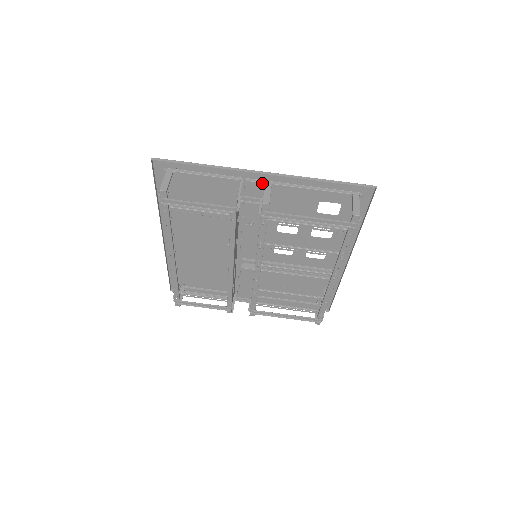
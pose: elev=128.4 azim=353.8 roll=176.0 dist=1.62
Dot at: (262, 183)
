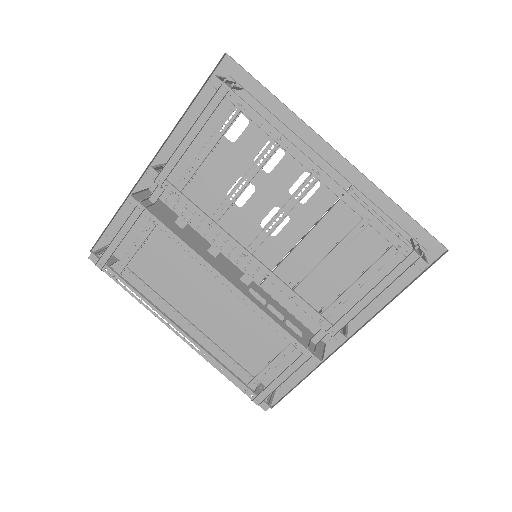
Dot at: occluded
